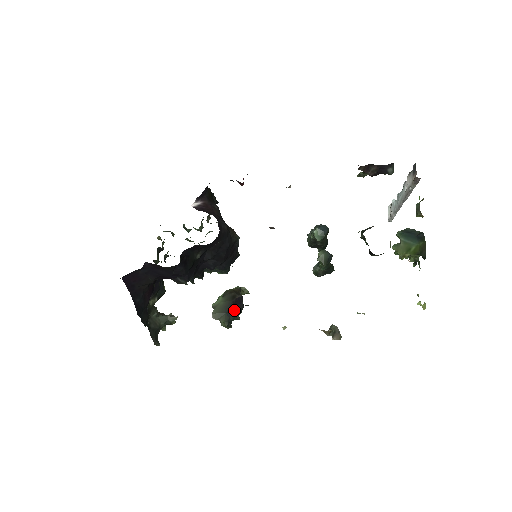
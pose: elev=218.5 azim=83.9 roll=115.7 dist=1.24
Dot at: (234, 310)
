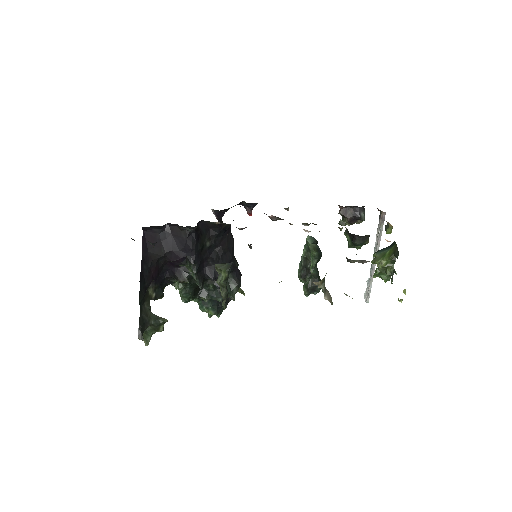
Dot at: (232, 283)
